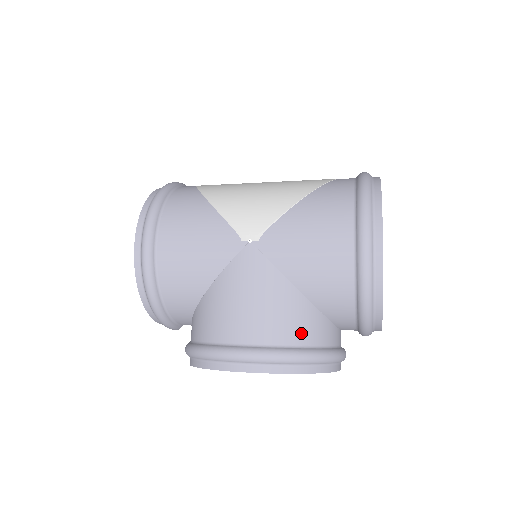
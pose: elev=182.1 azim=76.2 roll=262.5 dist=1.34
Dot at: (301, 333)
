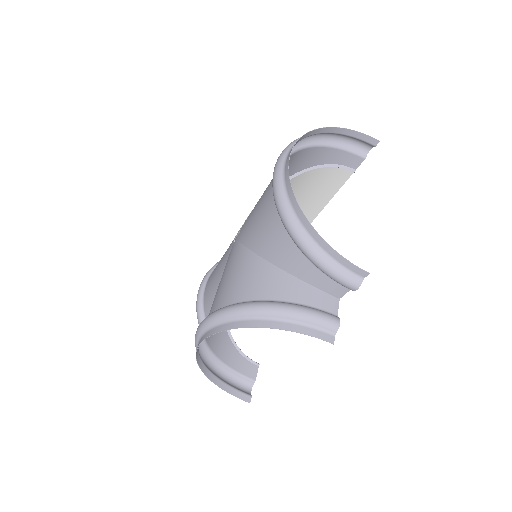
Dot at: (249, 290)
